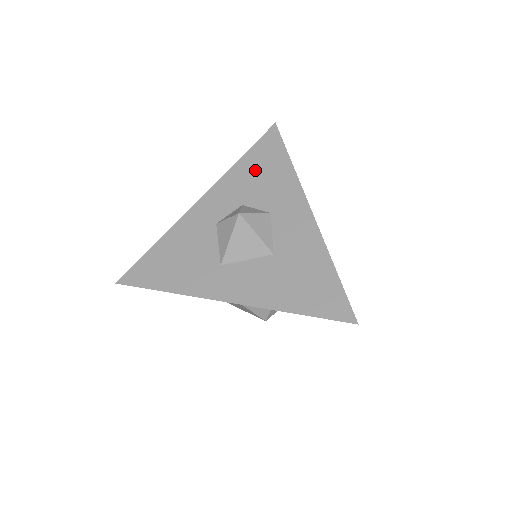
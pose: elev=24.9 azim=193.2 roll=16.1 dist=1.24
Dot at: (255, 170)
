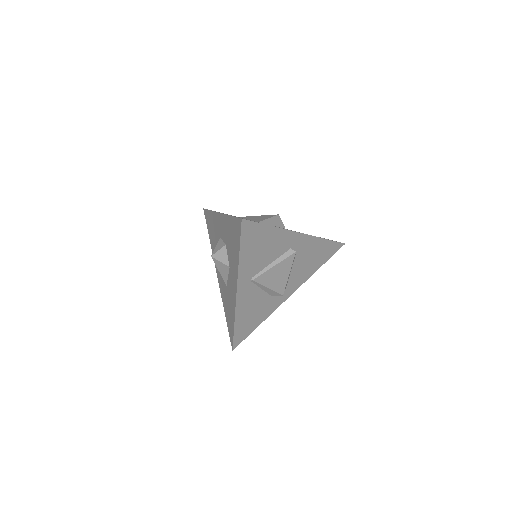
Dot at: (231, 234)
